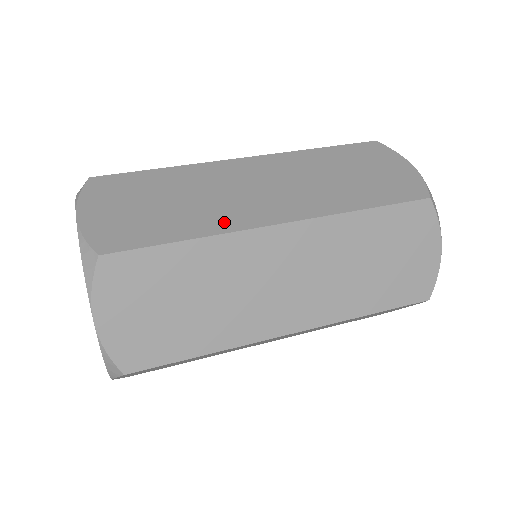
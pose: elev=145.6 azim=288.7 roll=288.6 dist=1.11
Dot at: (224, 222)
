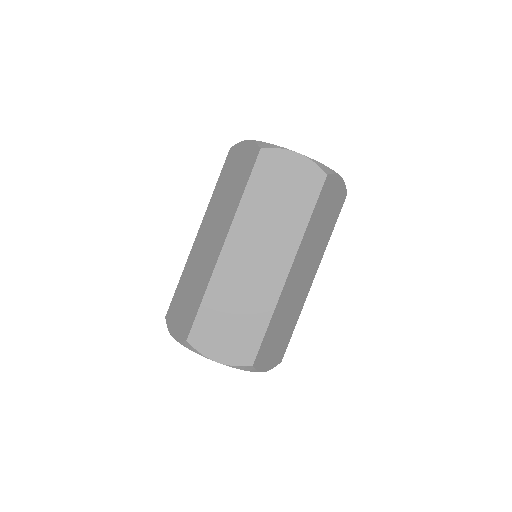
Dot at: (301, 305)
